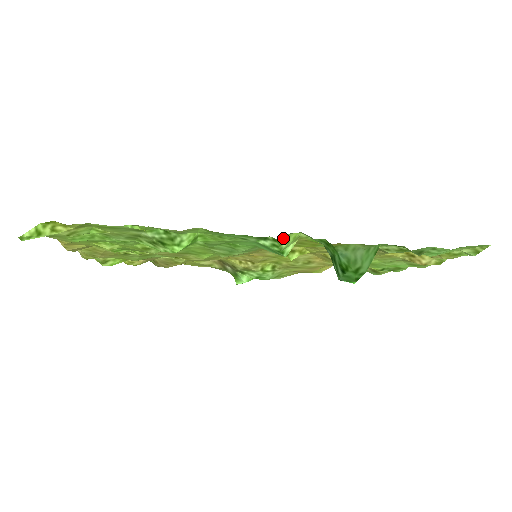
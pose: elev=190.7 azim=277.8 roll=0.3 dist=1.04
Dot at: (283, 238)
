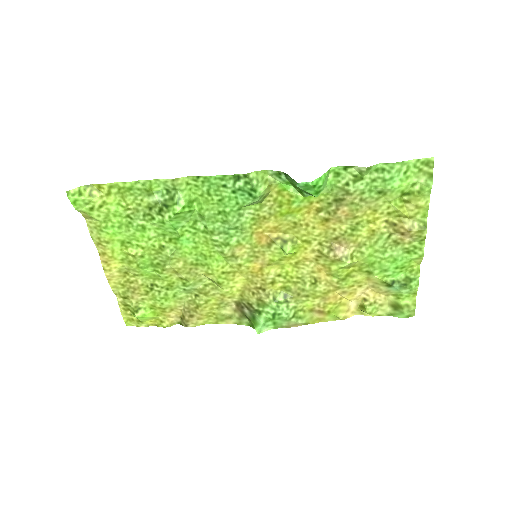
Dot at: (252, 175)
